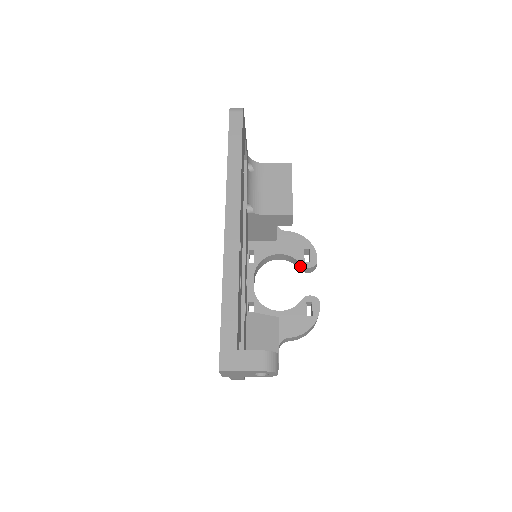
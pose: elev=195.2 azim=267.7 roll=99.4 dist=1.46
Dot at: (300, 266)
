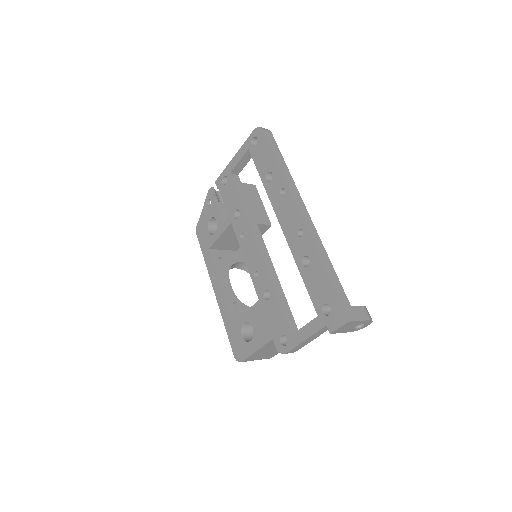
Dot at: occluded
